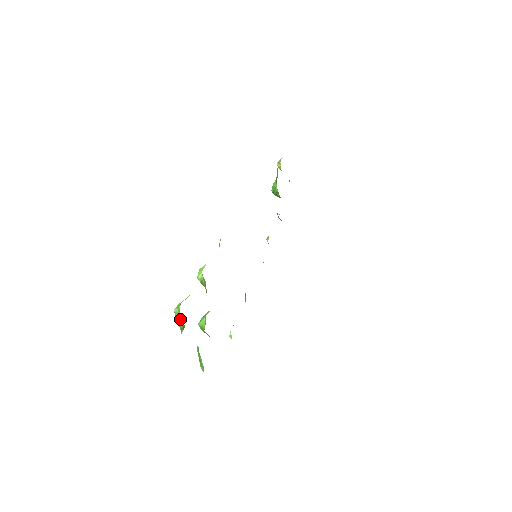
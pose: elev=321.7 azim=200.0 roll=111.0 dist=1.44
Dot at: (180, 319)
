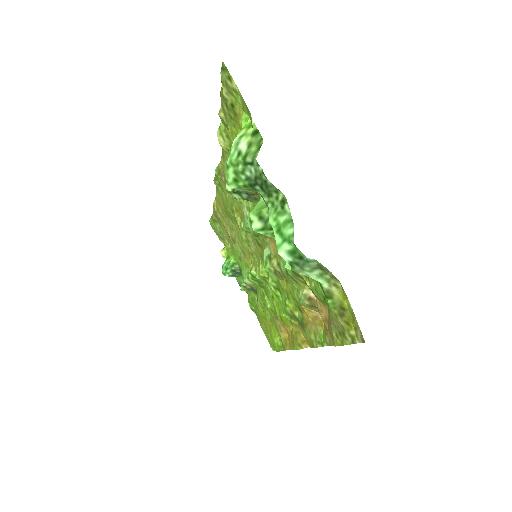
Dot at: (253, 134)
